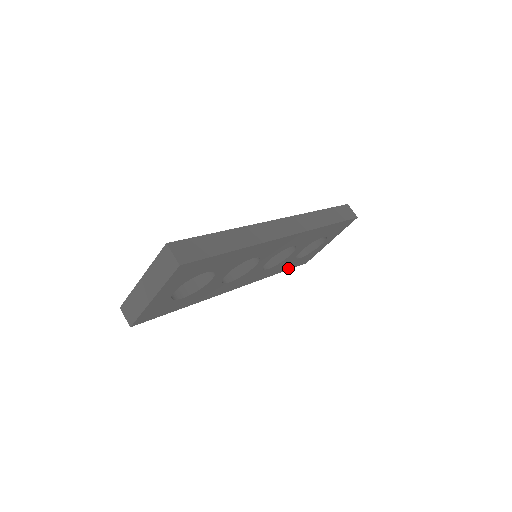
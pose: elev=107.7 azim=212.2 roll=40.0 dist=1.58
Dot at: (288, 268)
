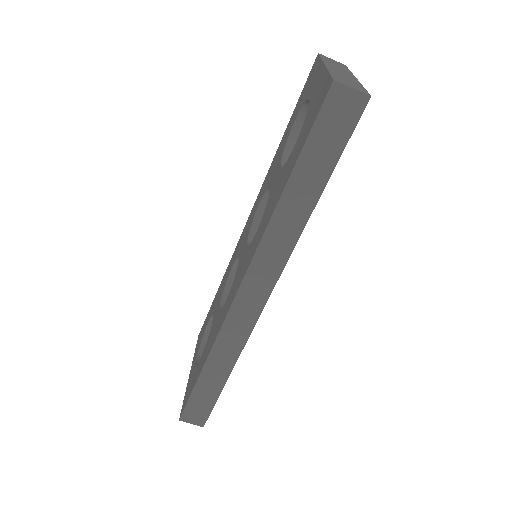
Dot at: occluded
